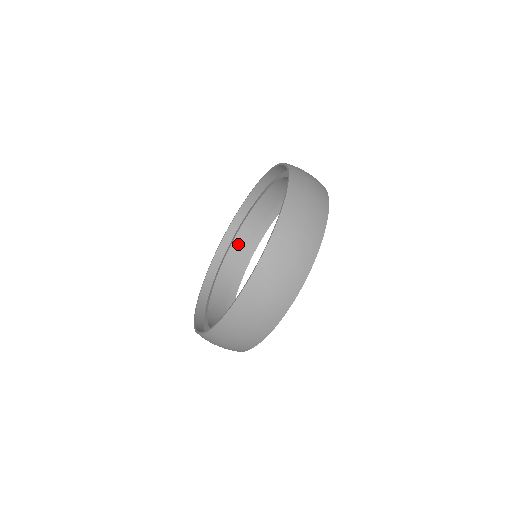
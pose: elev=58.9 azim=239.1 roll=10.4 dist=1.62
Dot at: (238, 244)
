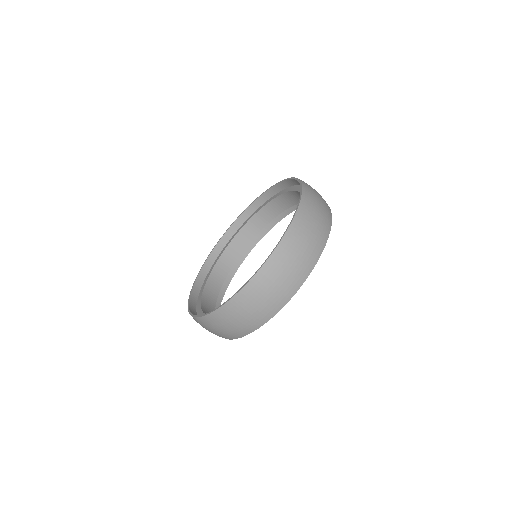
Dot at: (217, 272)
